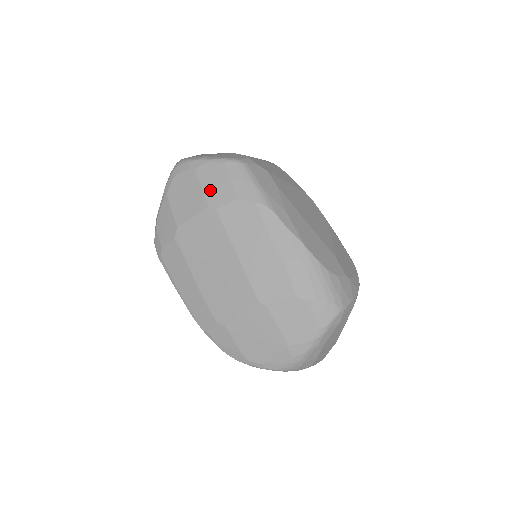
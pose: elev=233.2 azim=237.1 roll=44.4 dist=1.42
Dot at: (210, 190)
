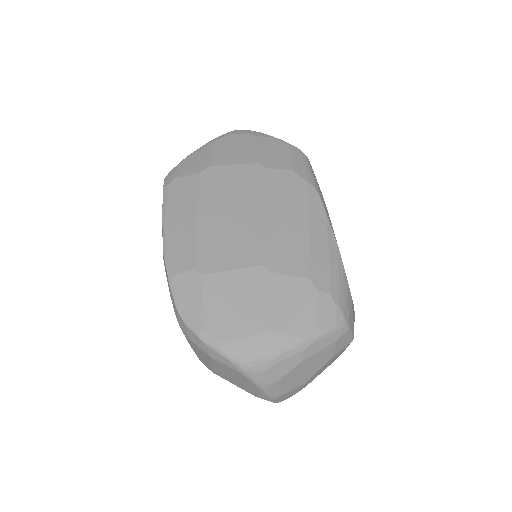
Dot at: (266, 154)
